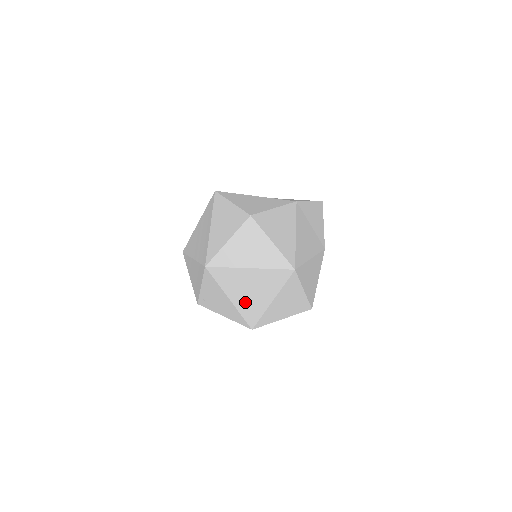
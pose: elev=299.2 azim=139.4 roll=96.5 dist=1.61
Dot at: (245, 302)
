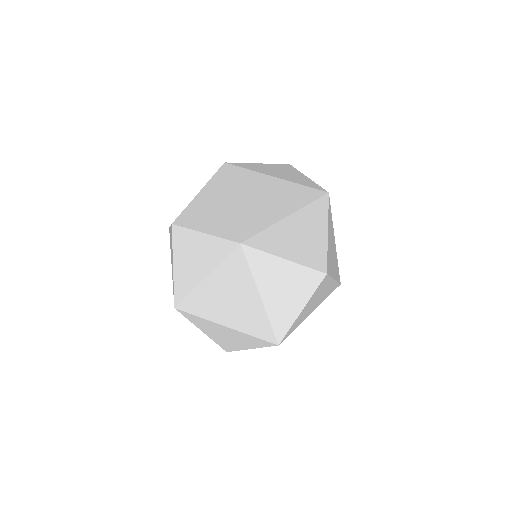
Dot at: (250, 208)
